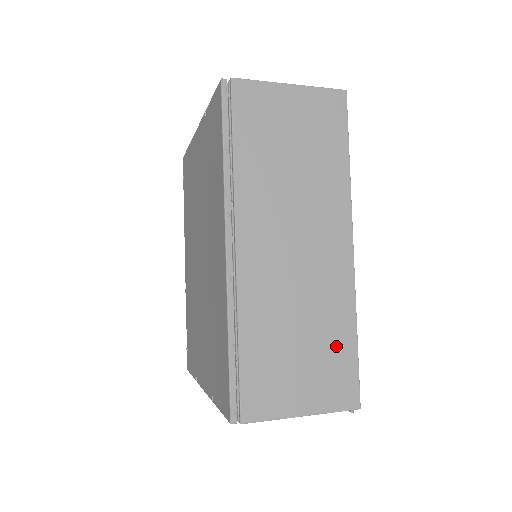
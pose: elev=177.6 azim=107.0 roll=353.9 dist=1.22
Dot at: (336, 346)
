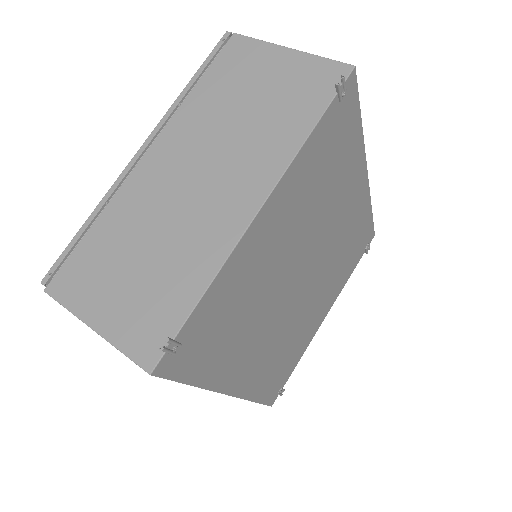
Dot at: occluded
